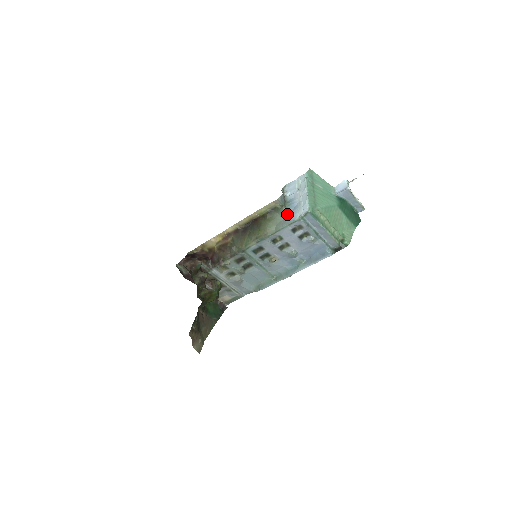
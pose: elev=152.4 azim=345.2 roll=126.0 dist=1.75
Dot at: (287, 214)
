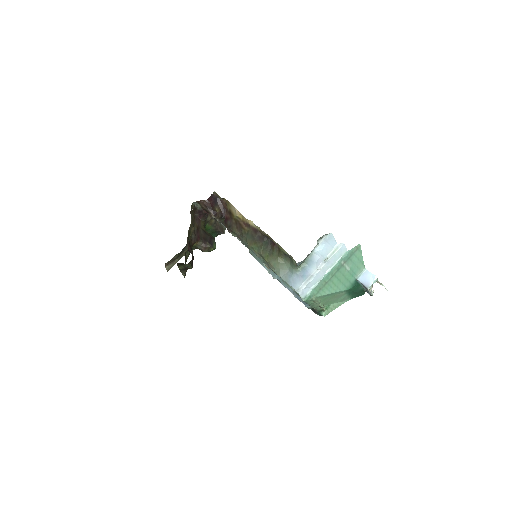
Dot at: (294, 273)
